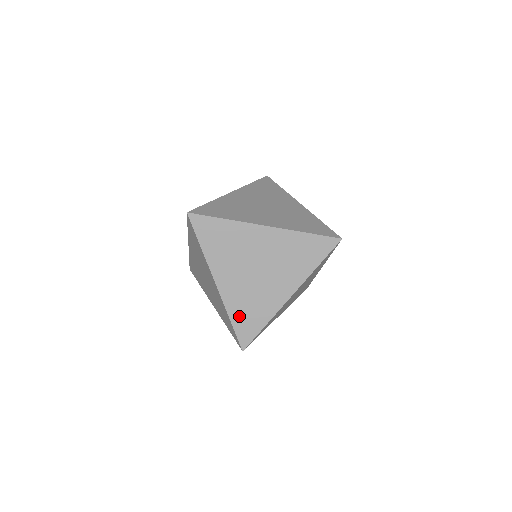
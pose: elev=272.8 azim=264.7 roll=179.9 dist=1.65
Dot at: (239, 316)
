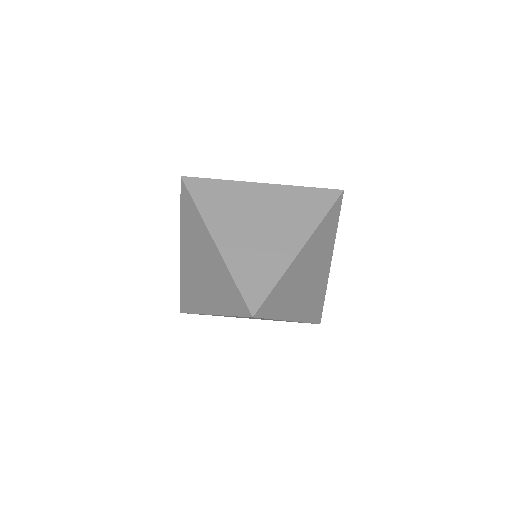
Dot at: (244, 274)
